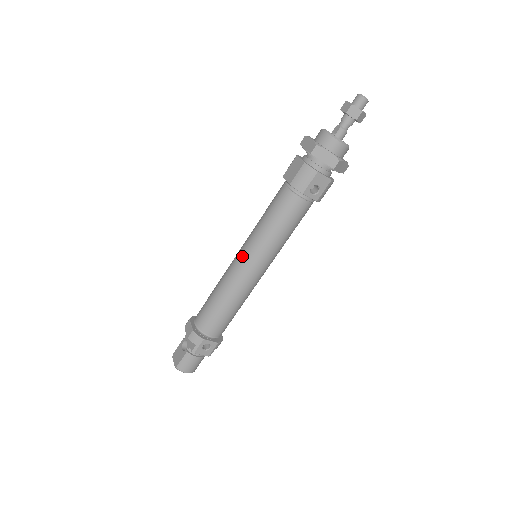
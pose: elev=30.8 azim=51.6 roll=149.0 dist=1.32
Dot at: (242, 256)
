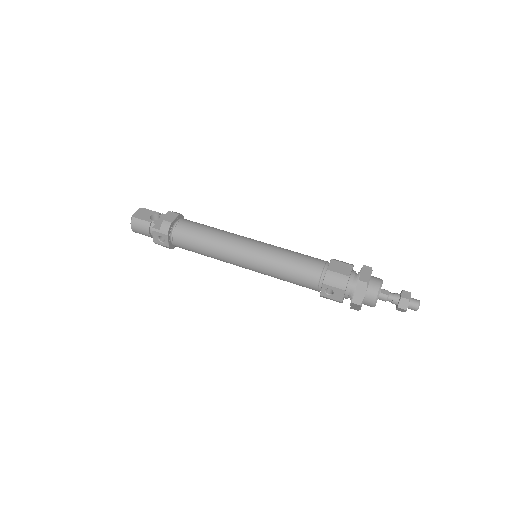
Dot at: (252, 246)
